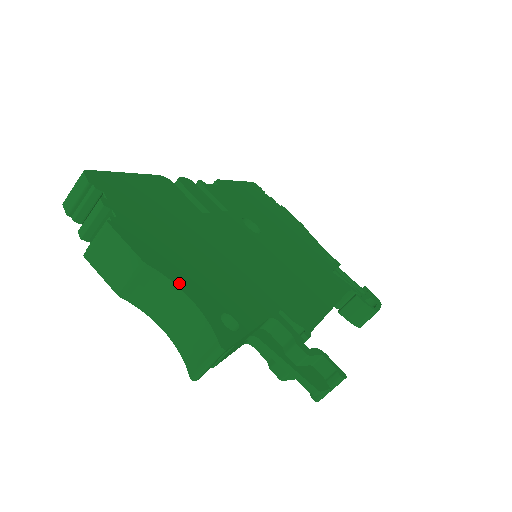
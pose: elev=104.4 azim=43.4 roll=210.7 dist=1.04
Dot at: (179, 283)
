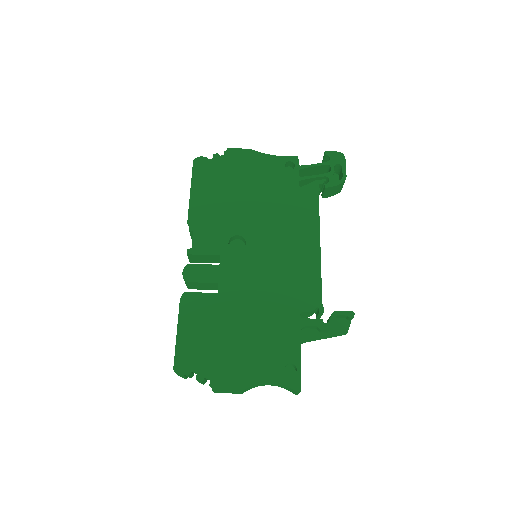
Dot at: (259, 380)
